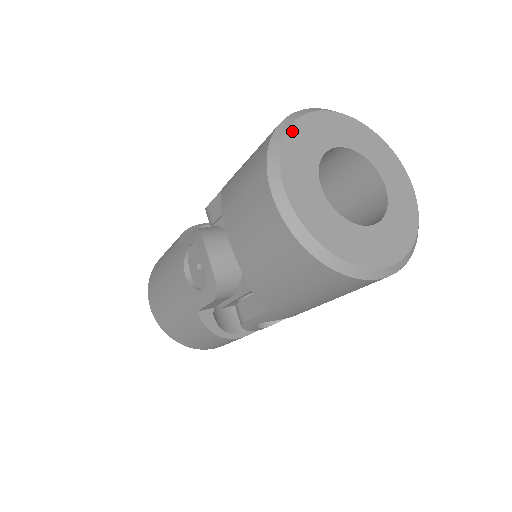
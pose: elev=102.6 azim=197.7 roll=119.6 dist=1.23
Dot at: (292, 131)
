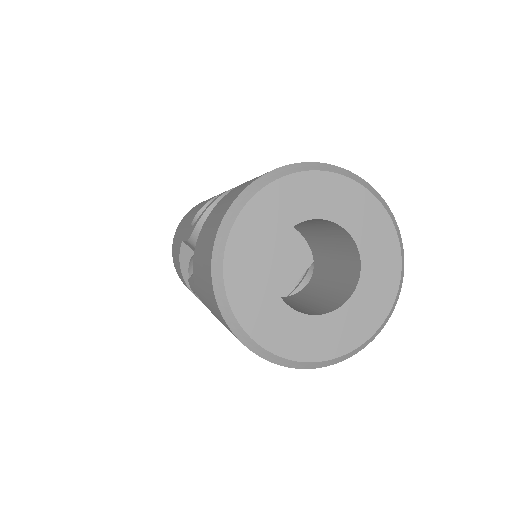
Dot at: (320, 176)
